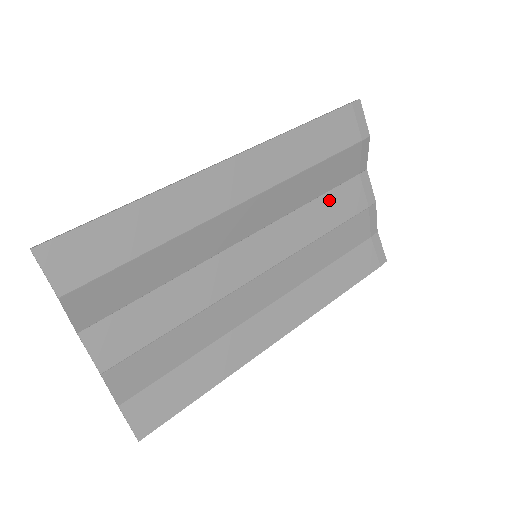
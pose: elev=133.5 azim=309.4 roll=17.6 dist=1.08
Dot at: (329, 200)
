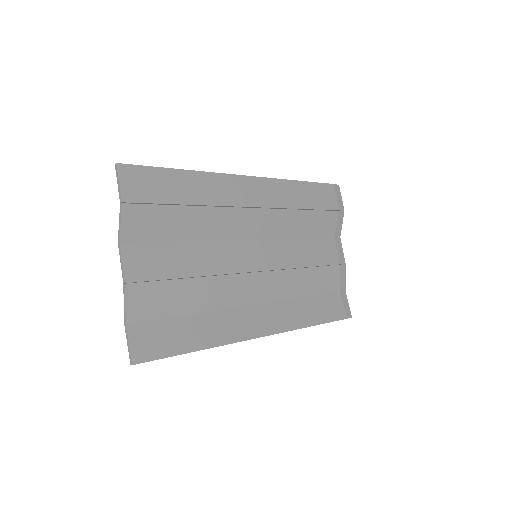
Dot at: (312, 244)
